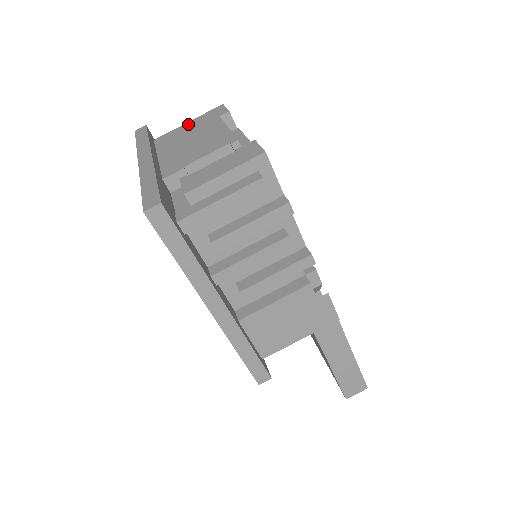
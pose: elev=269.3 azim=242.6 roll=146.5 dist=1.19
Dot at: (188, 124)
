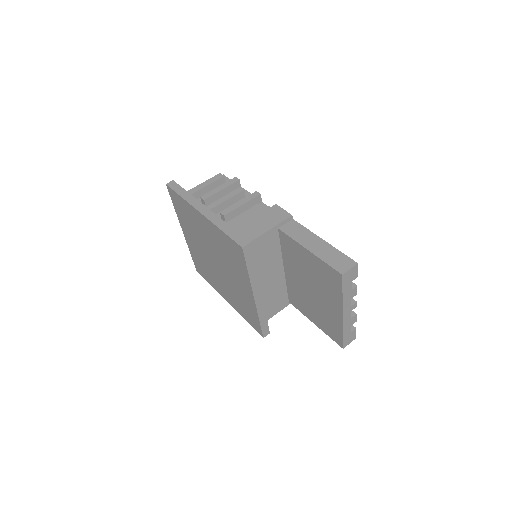
Dot at: occluded
